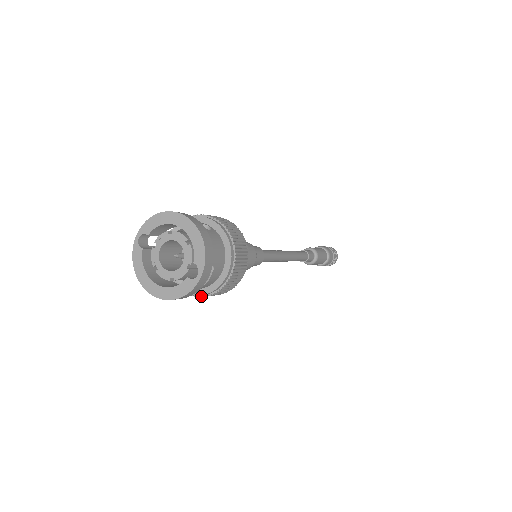
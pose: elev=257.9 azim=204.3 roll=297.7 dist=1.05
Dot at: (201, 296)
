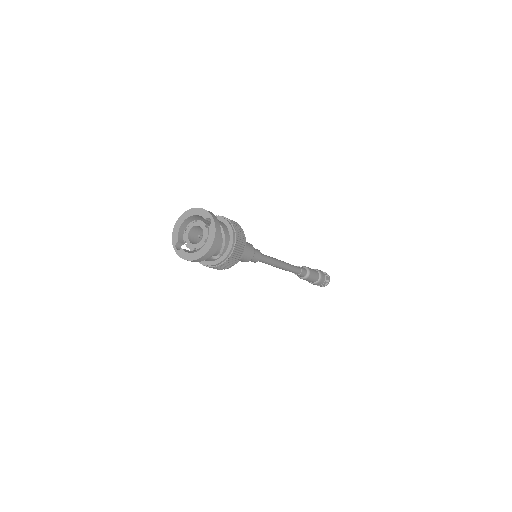
Dot at: (232, 252)
